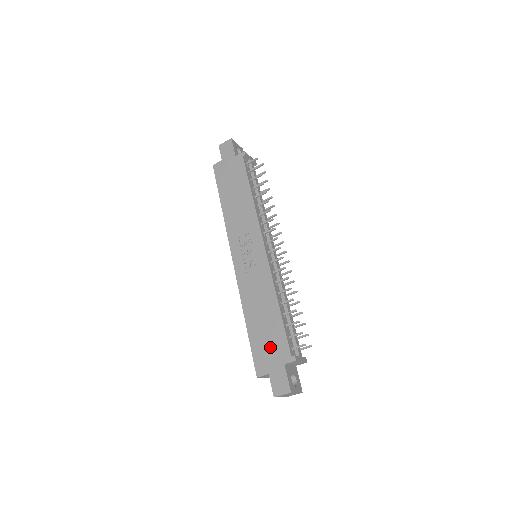
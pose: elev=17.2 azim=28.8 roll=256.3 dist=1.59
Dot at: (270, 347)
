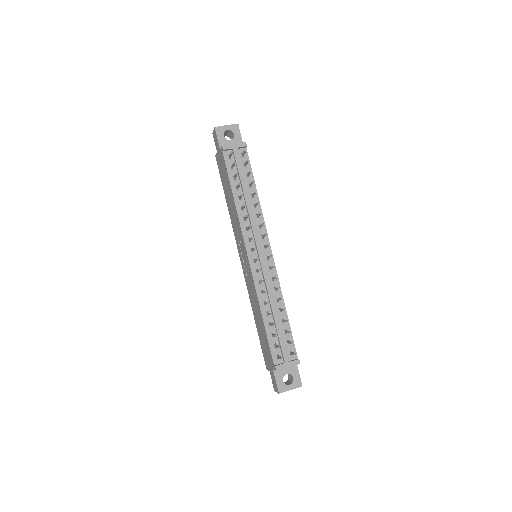
Dot at: (266, 350)
